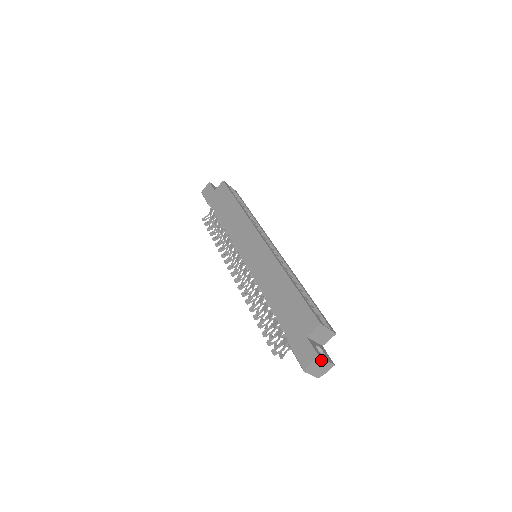
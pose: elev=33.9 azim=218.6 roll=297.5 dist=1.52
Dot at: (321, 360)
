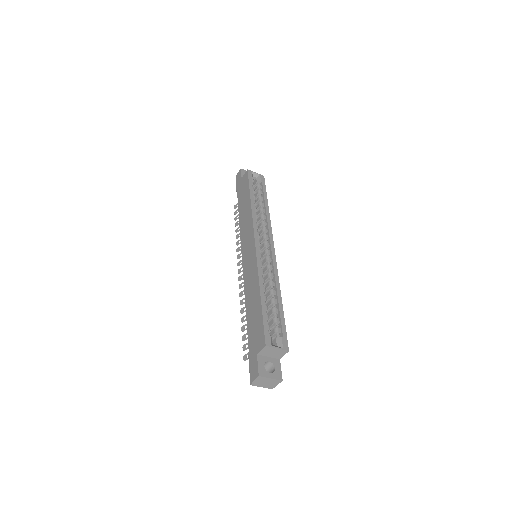
Dot at: (264, 378)
